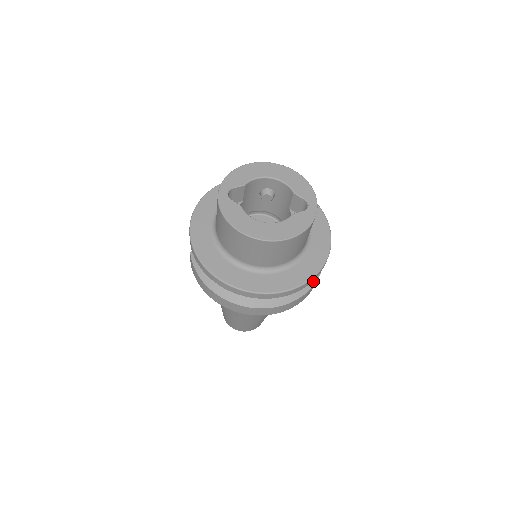
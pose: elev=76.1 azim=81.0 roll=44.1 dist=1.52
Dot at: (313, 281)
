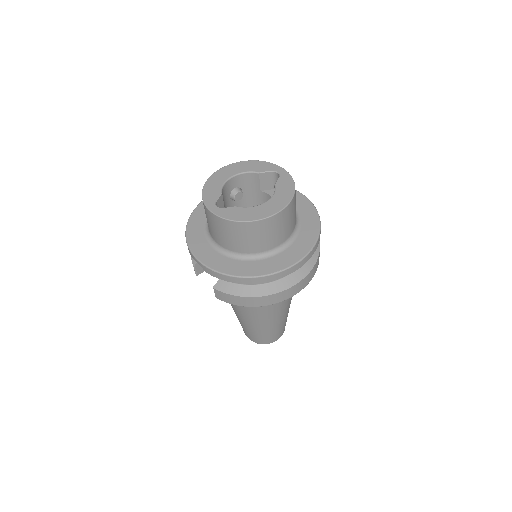
Dot at: occluded
